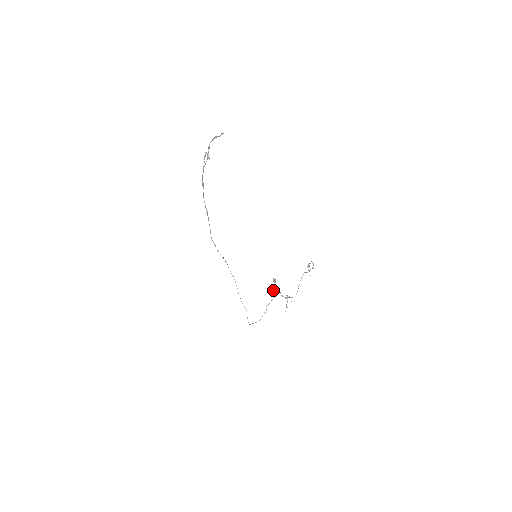
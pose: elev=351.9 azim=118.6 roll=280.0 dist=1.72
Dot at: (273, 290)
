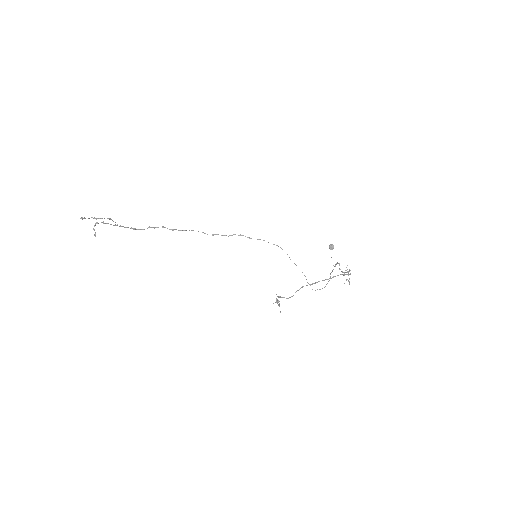
Dot at: occluded
